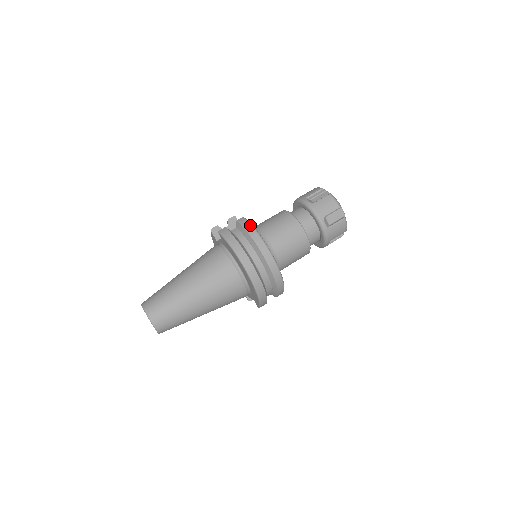
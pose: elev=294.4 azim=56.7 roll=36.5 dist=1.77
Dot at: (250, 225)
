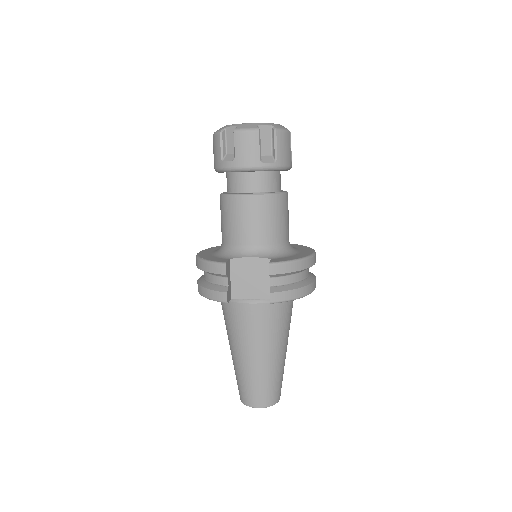
Dot at: (290, 264)
